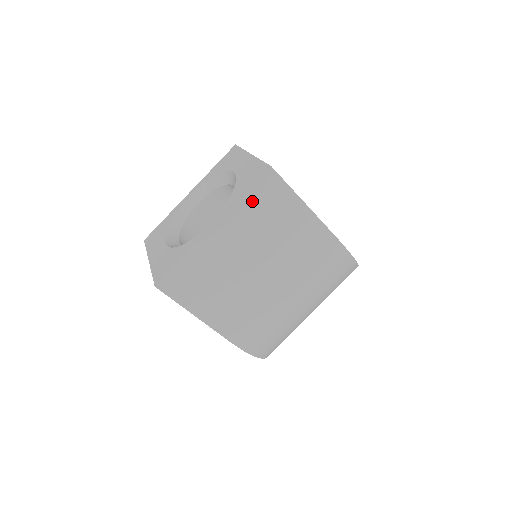
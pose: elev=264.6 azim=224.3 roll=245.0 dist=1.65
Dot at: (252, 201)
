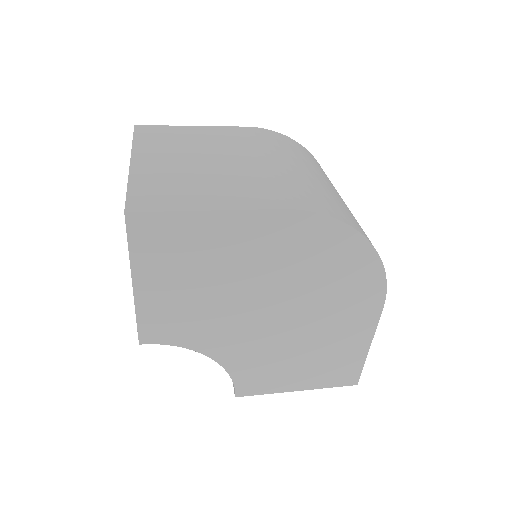
Dot at: (145, 140)
